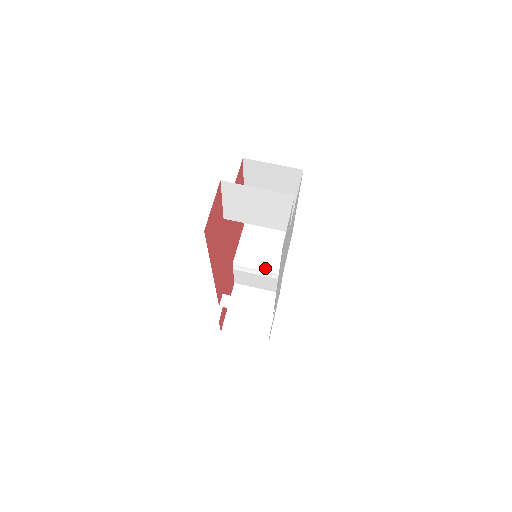
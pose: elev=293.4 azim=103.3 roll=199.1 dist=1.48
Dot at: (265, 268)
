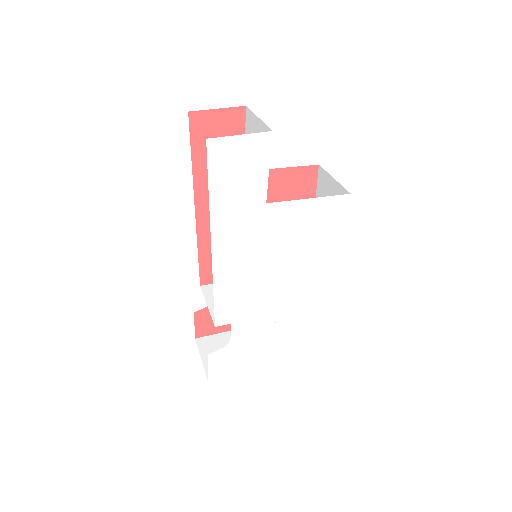
Dot at: occluded
